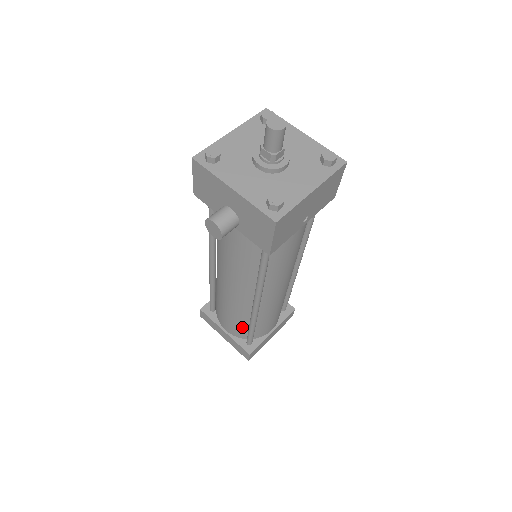
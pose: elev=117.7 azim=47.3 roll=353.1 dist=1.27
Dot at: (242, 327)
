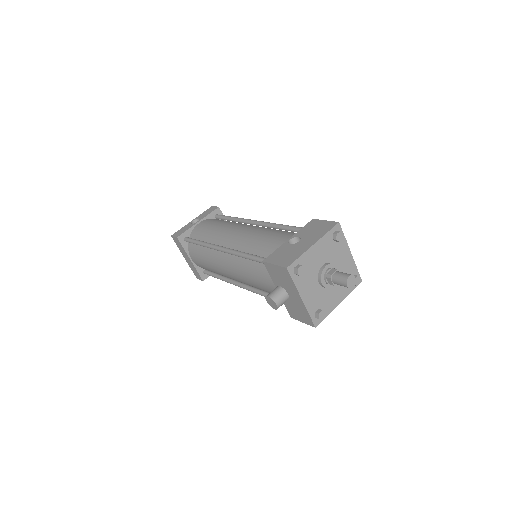
Dot at: occluded
